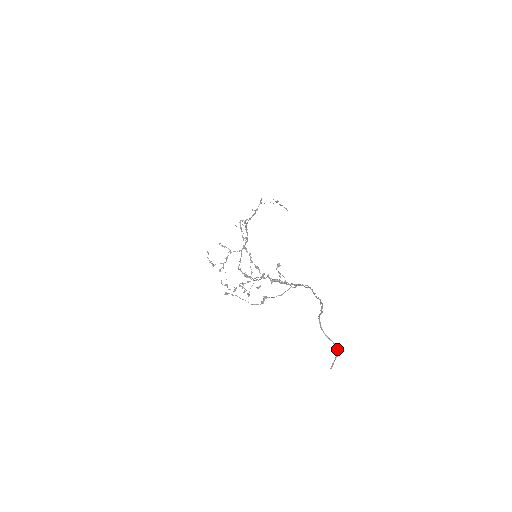
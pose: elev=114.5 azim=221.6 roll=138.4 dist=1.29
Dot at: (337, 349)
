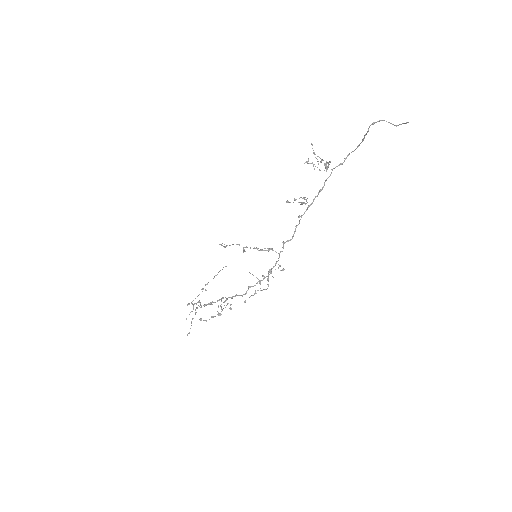
Dot at: (396, 125)
